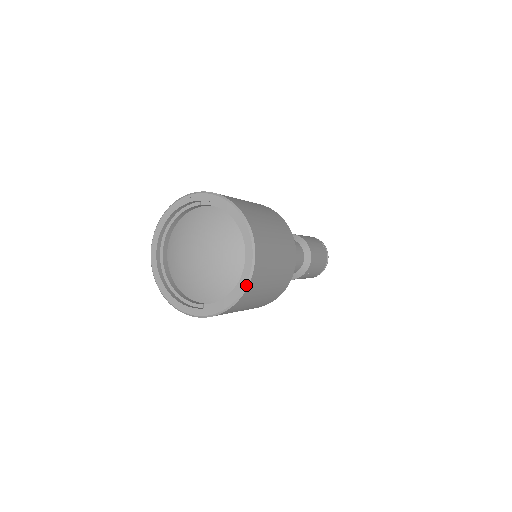
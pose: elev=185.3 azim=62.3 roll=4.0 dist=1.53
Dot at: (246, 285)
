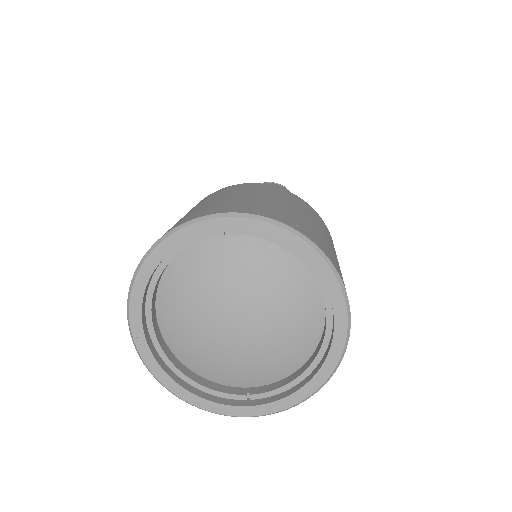
Dot at: (335, 368)
